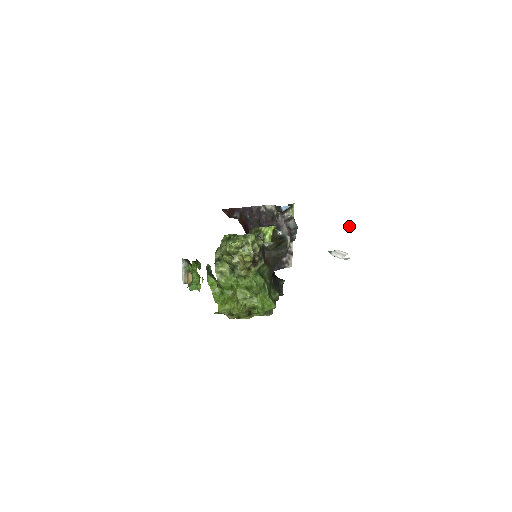
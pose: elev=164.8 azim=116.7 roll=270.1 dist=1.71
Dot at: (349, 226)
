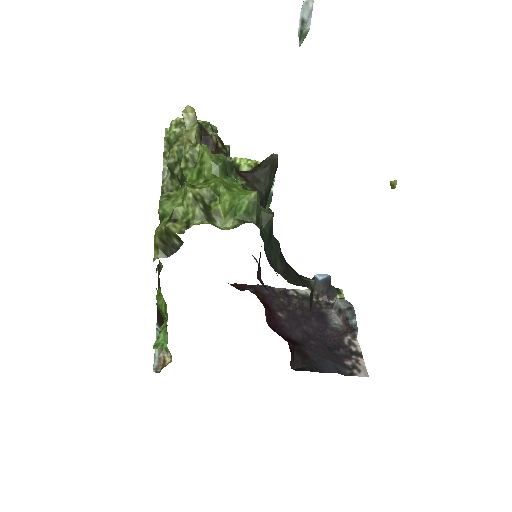
Dot at: (391, 183)
